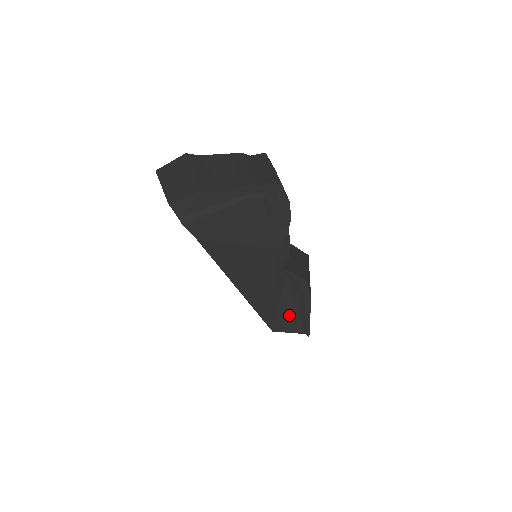
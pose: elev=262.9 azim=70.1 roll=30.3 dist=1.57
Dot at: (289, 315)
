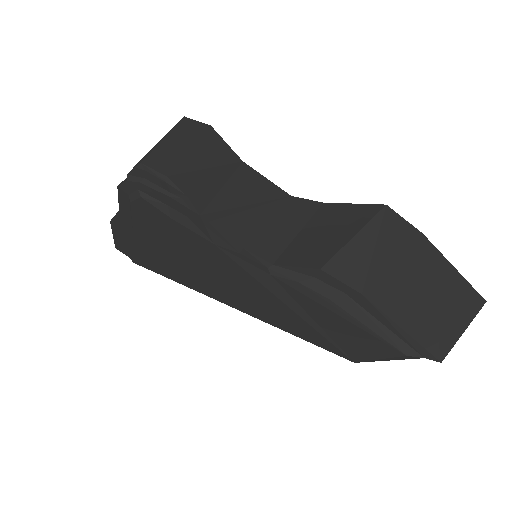
Dot at: (349, 332)
